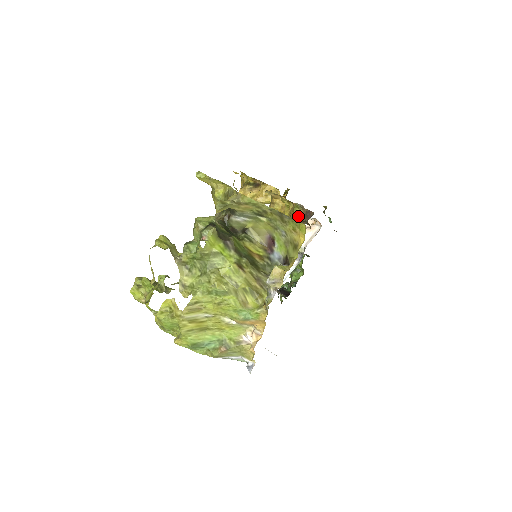
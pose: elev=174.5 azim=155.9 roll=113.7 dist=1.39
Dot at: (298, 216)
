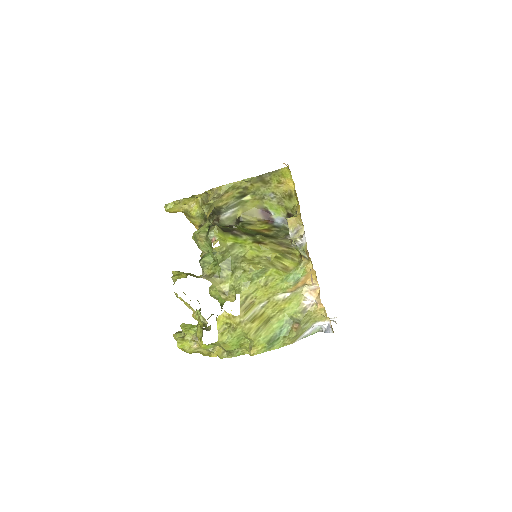
Dot at: occluded
